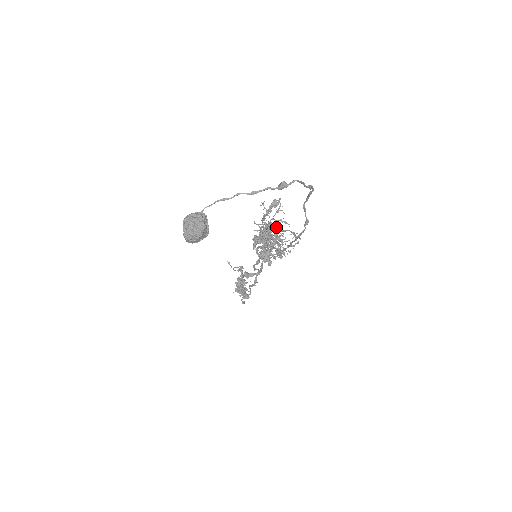
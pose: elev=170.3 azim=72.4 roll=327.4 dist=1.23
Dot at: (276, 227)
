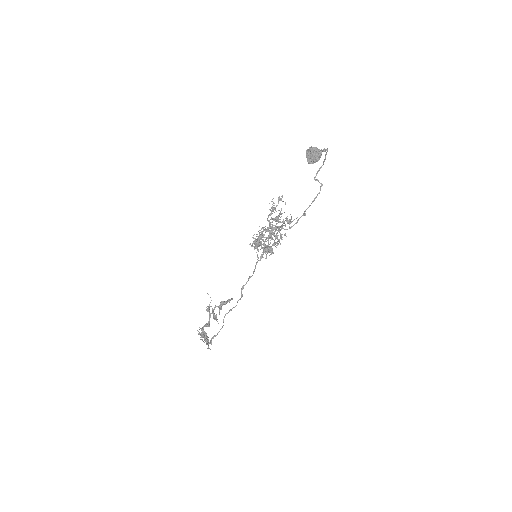
Dot at: (277, 220)
